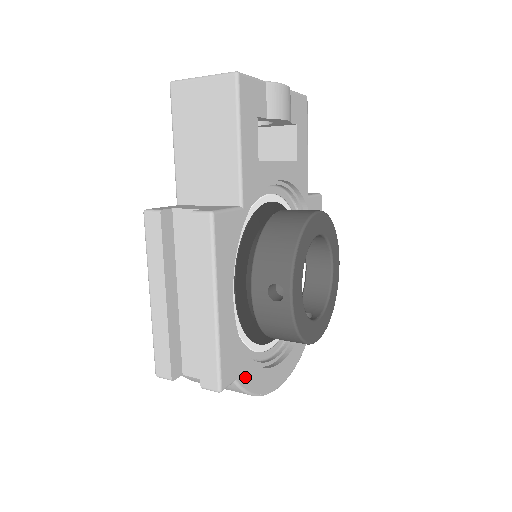
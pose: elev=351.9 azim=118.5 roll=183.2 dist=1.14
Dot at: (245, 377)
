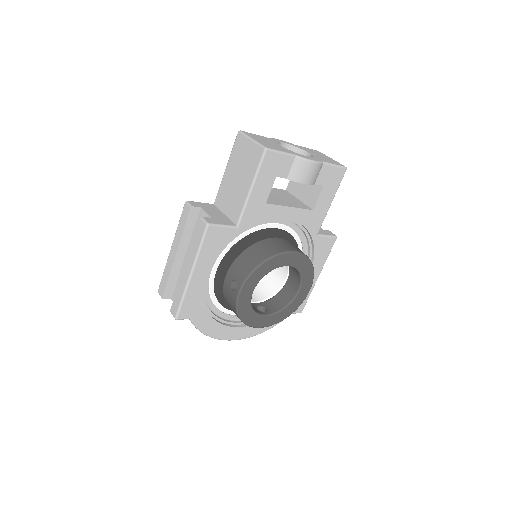
Dot at: (200, 321)
